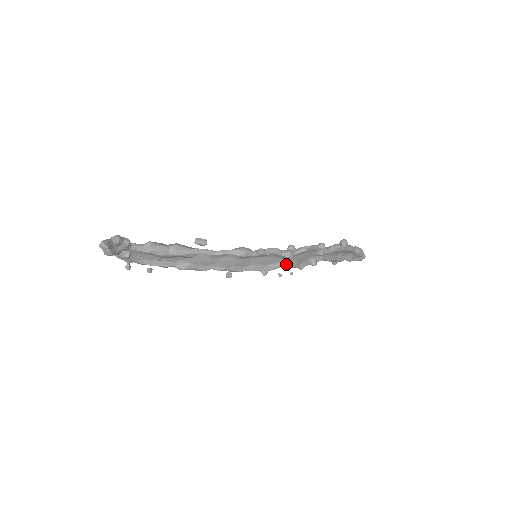
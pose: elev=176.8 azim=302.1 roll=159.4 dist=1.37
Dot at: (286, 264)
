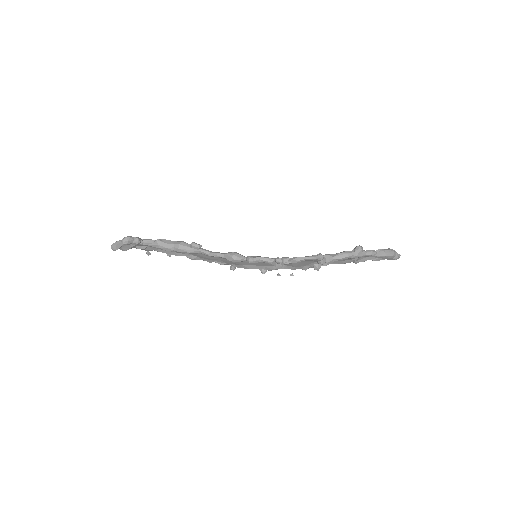
Dot at: (283, 268)
